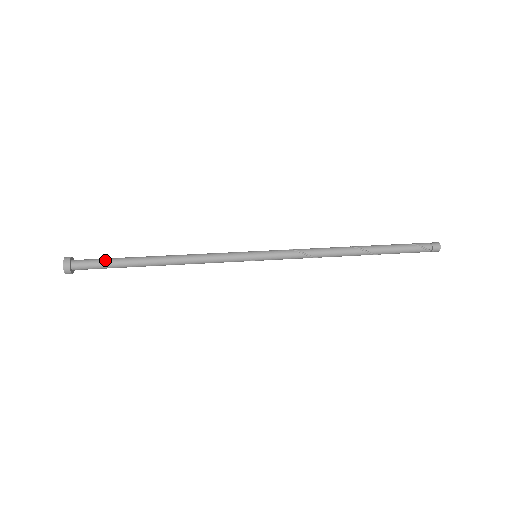
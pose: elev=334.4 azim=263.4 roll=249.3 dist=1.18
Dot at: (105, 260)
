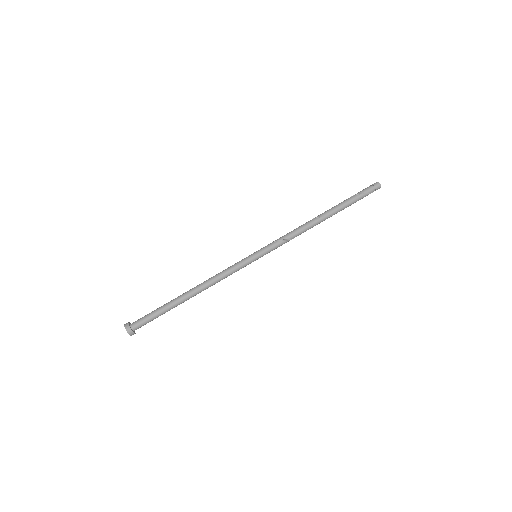
Dot at: (155, 315)
